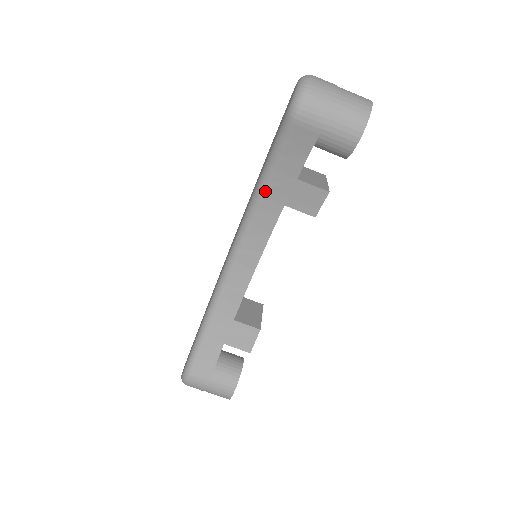
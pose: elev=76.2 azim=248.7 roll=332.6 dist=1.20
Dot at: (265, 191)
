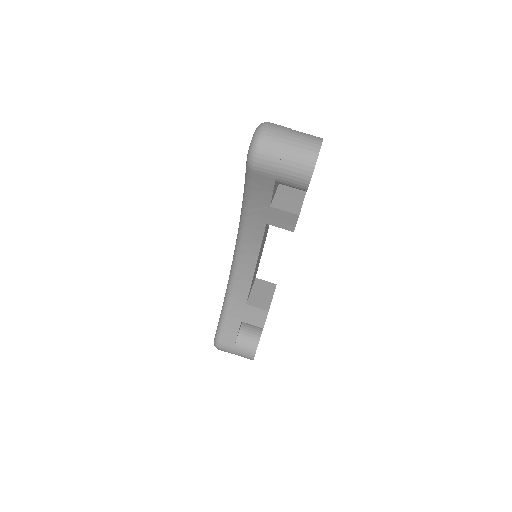
Dot at: (247, 214)
